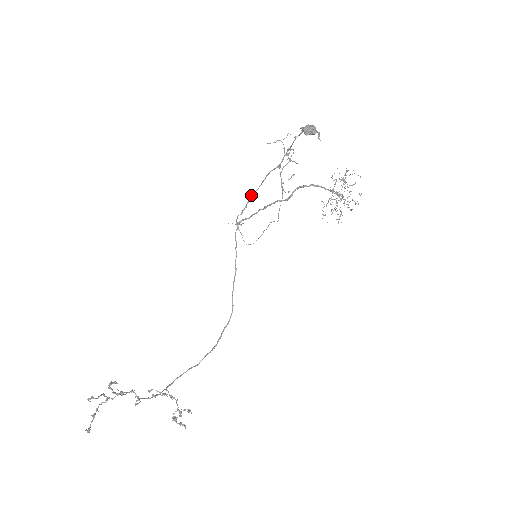
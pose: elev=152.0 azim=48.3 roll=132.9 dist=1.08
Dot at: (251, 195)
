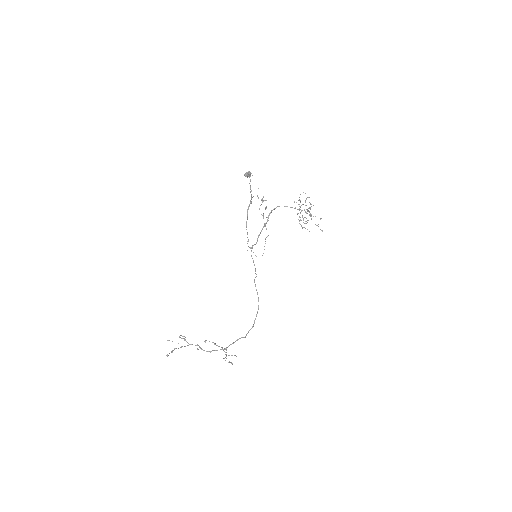
Dot at: (246, 226)
